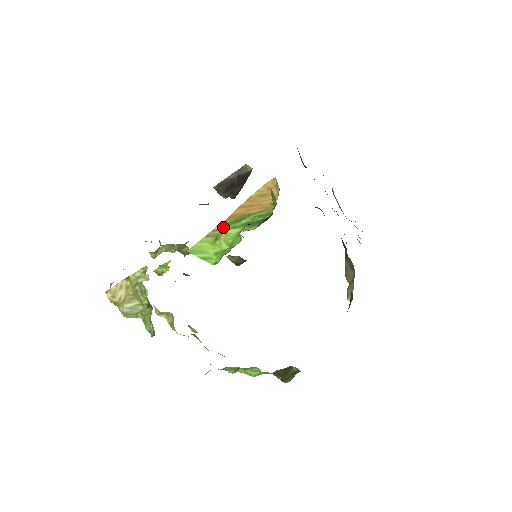
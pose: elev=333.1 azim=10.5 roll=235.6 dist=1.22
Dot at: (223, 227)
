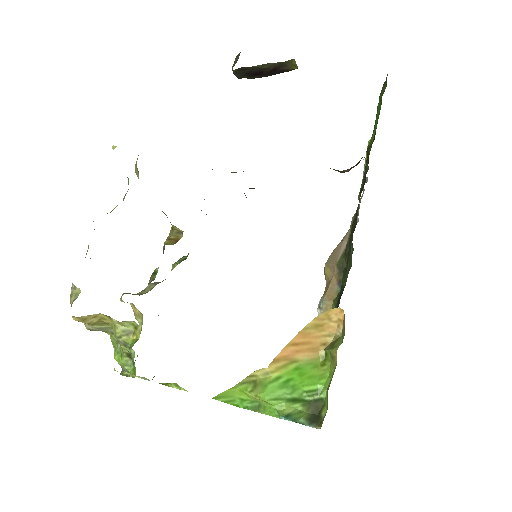
Dot at: (265, 393)
